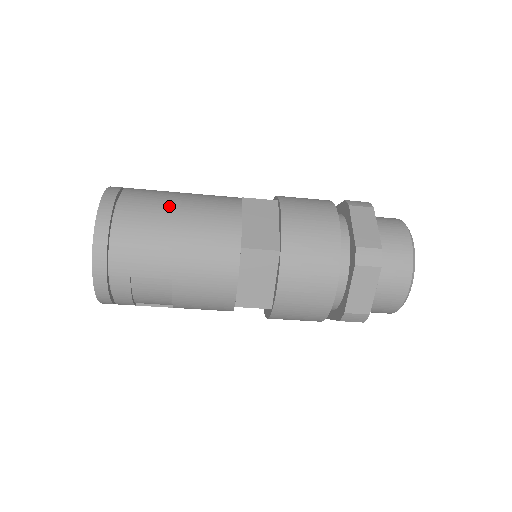
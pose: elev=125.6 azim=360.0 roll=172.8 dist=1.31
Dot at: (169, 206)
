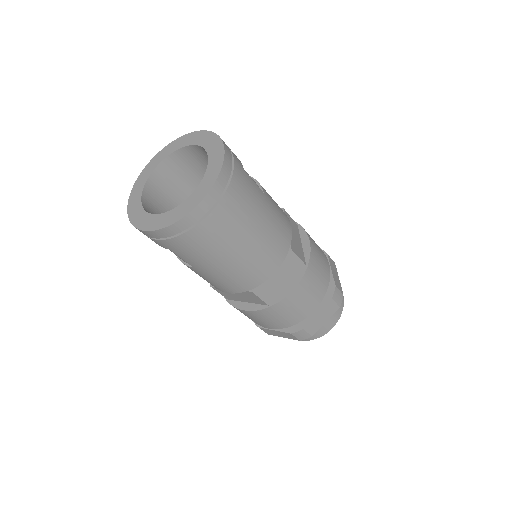
Dot at: (244, 234)
